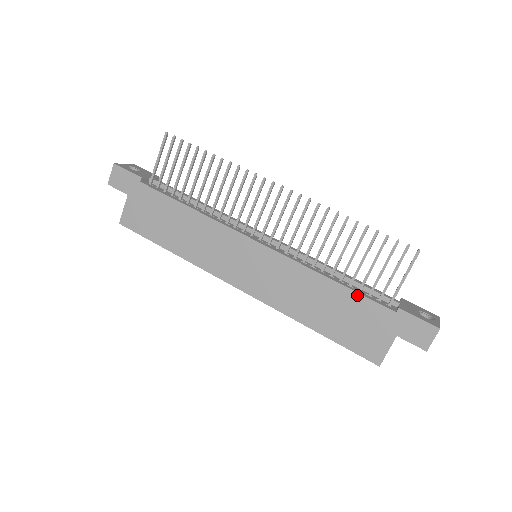
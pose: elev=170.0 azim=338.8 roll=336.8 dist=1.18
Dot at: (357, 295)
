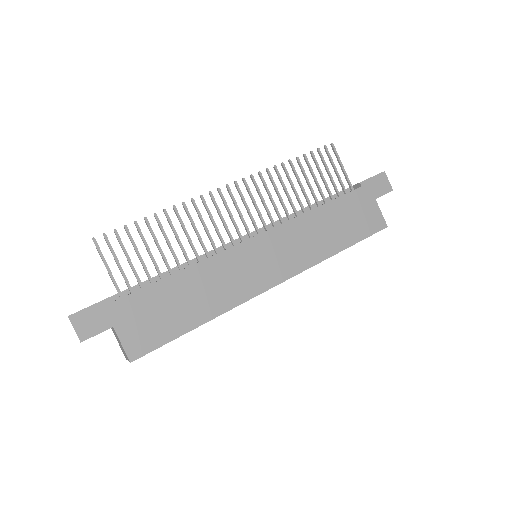
Dot at: (337, 200)
